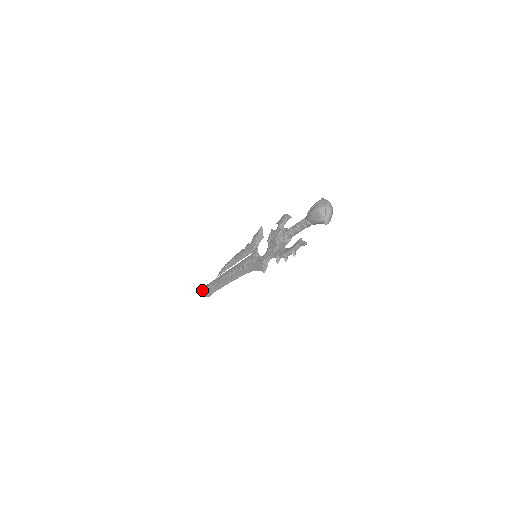
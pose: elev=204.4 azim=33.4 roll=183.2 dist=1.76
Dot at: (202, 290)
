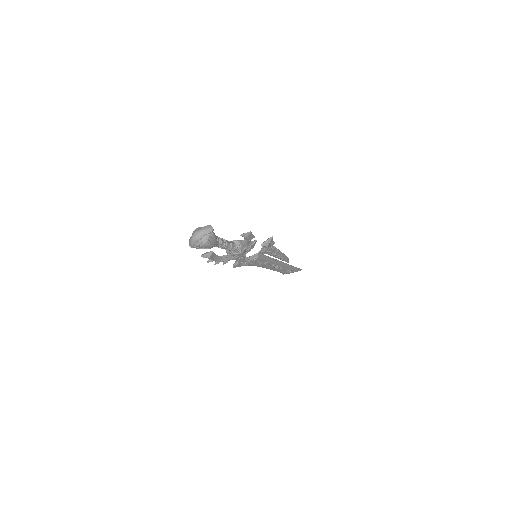
Dot at: occluded
